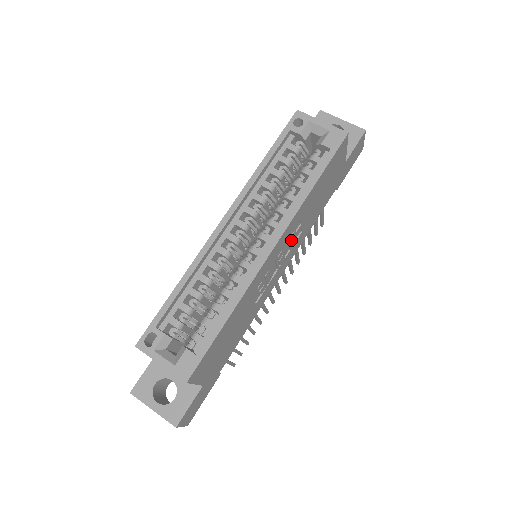
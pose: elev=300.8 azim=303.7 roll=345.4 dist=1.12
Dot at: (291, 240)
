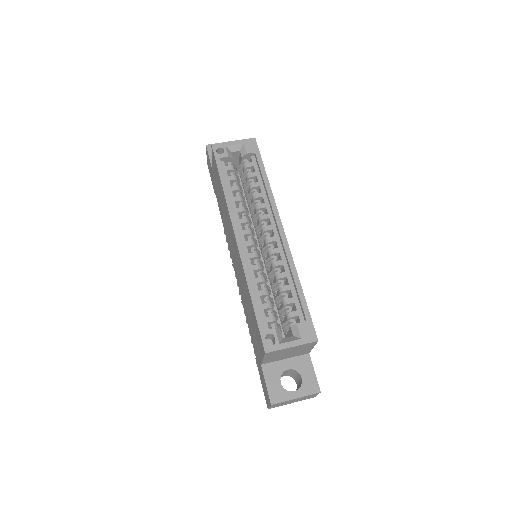
Dot at: occluded
